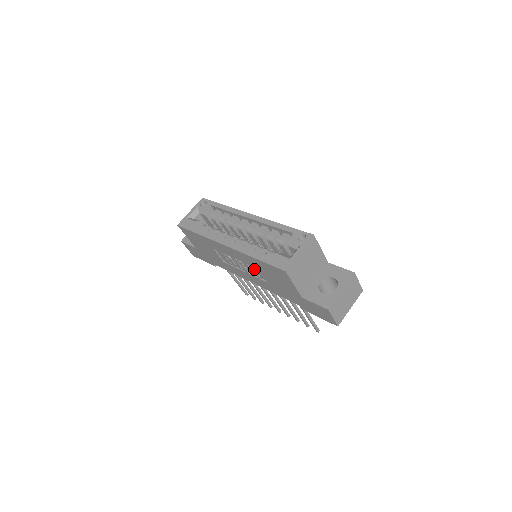
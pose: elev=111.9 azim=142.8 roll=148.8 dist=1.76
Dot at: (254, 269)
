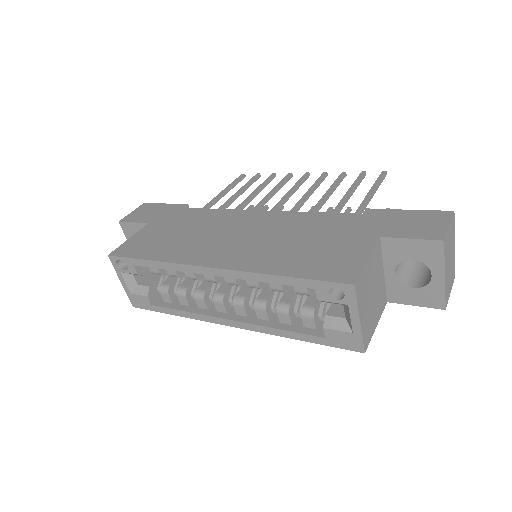
Dot at: occluded
